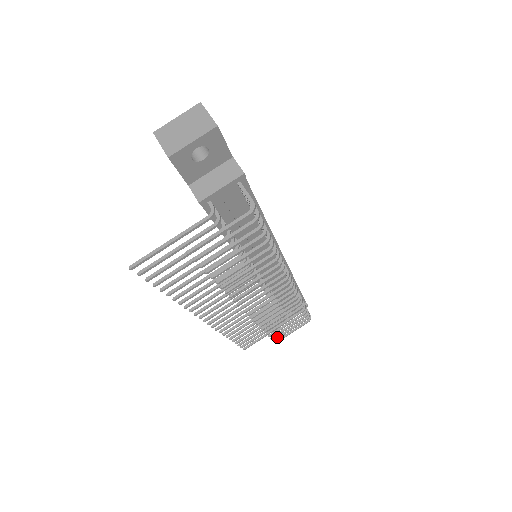
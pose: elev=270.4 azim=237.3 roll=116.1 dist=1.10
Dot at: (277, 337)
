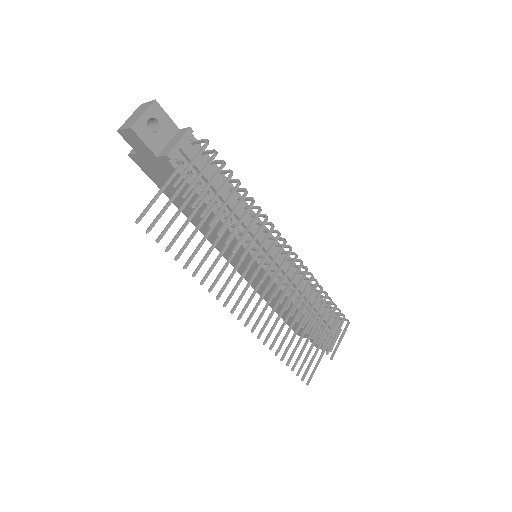
Dot at: (328, 349)
